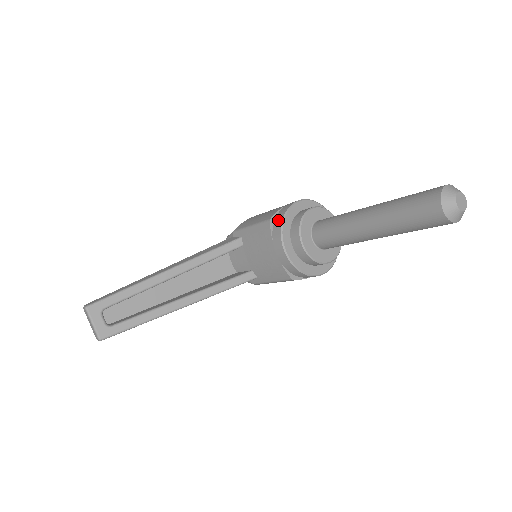
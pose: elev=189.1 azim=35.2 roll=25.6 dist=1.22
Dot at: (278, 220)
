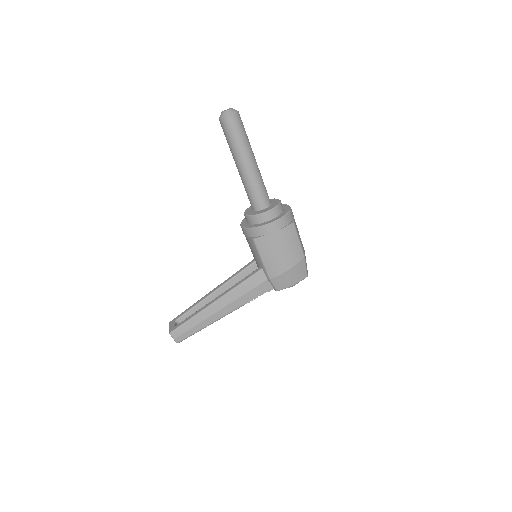
Dot at: occluded
